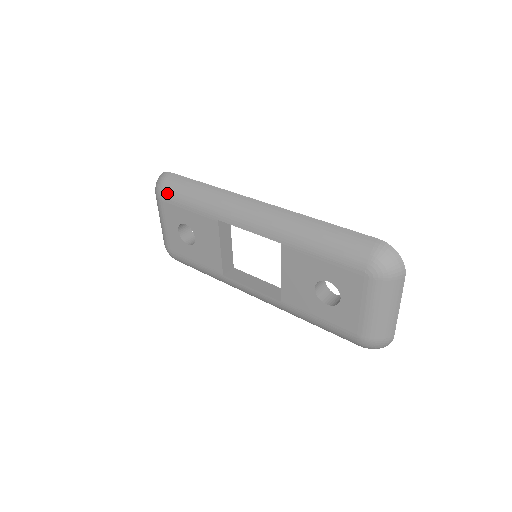
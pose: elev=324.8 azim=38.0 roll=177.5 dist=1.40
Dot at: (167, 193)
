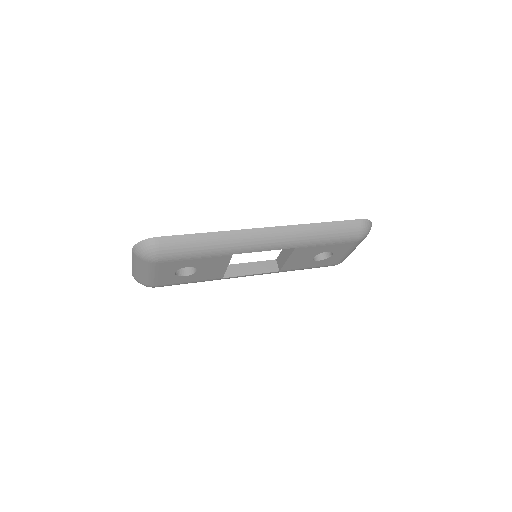
Dot at: (167, 256)
